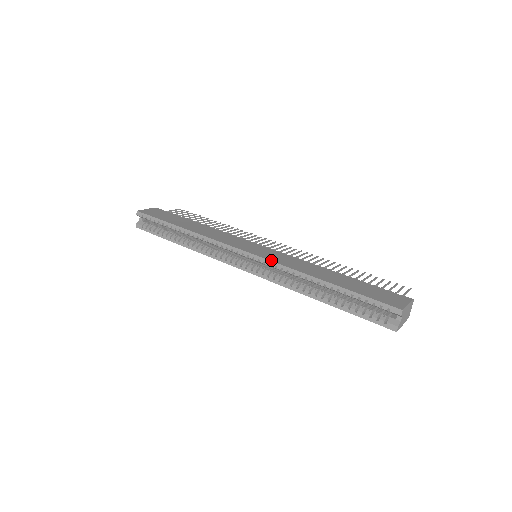
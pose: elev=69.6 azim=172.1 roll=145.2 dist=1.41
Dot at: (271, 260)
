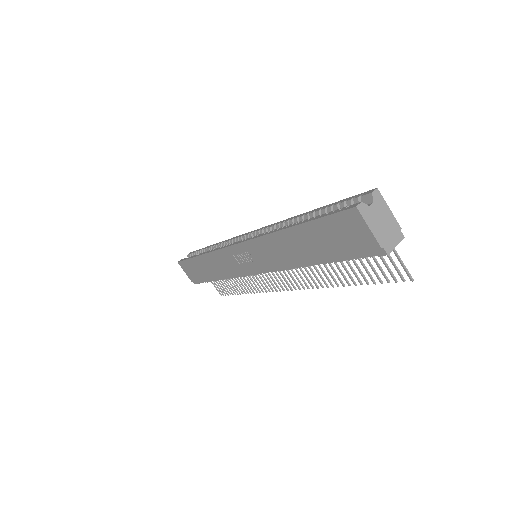
Dot at: occluded
